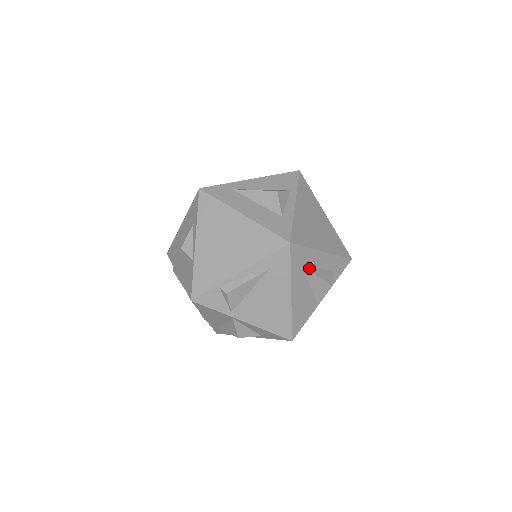
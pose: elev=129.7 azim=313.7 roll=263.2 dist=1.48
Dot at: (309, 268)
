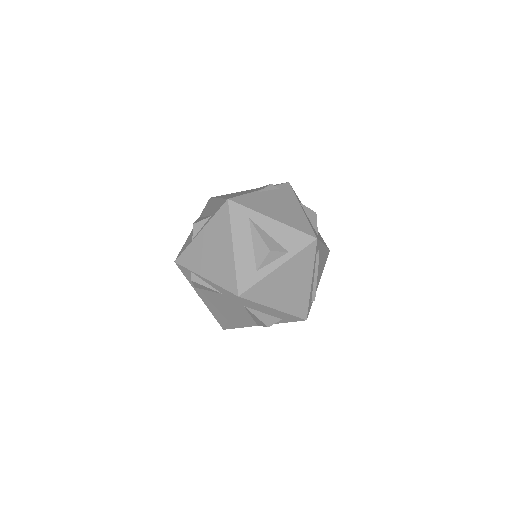
Dot at: (253, 311)
